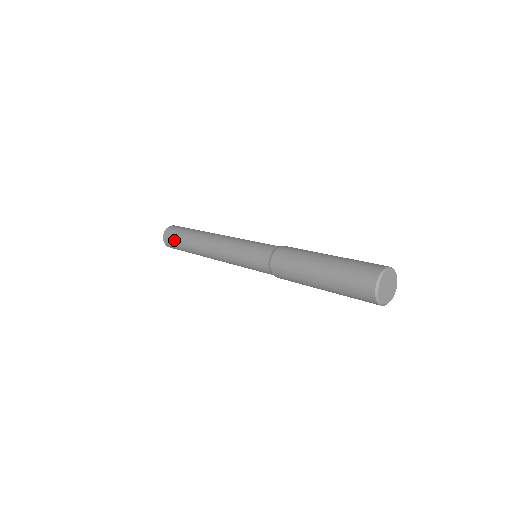
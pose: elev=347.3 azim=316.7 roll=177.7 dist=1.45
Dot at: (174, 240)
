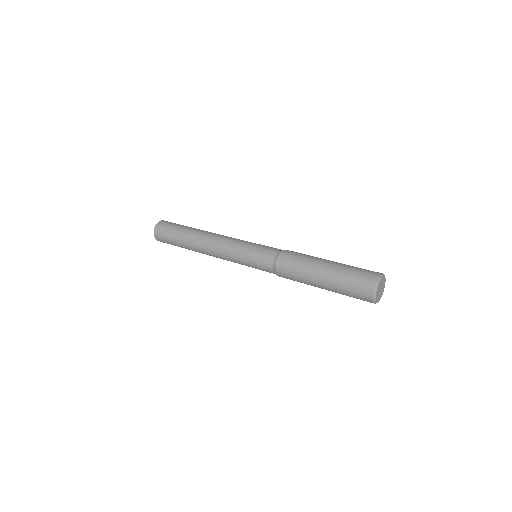
Dot at: (168, 234)
